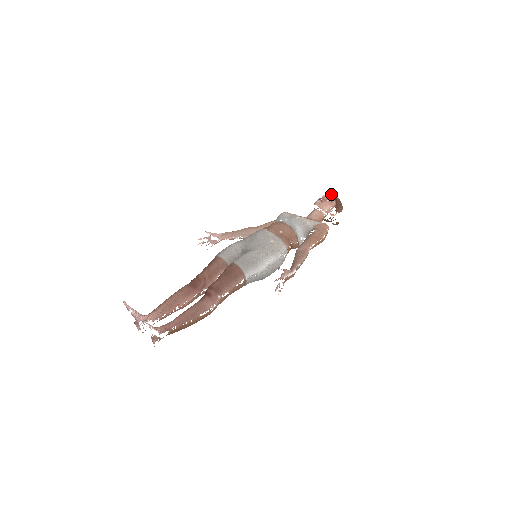
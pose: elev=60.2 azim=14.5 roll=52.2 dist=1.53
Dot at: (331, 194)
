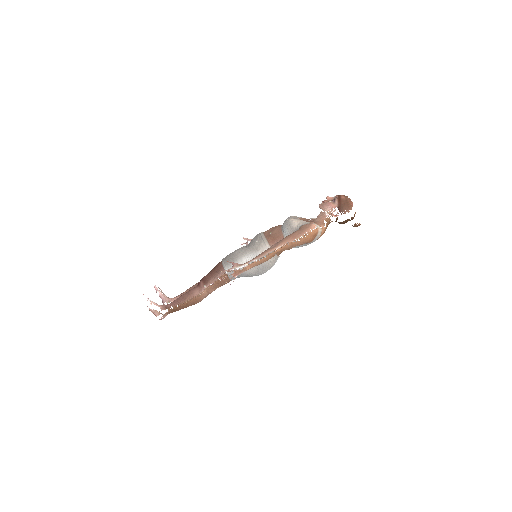
Dot at: (338, 195)
